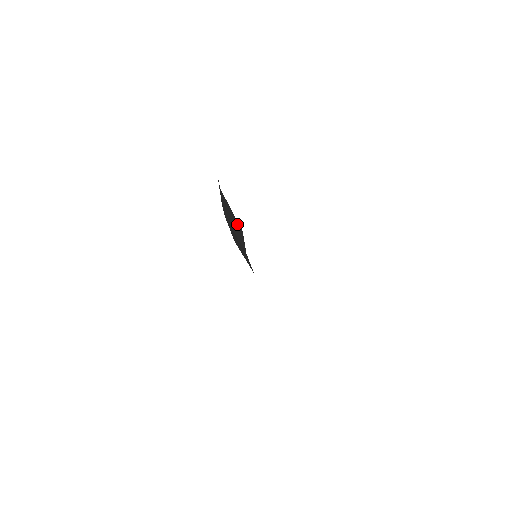
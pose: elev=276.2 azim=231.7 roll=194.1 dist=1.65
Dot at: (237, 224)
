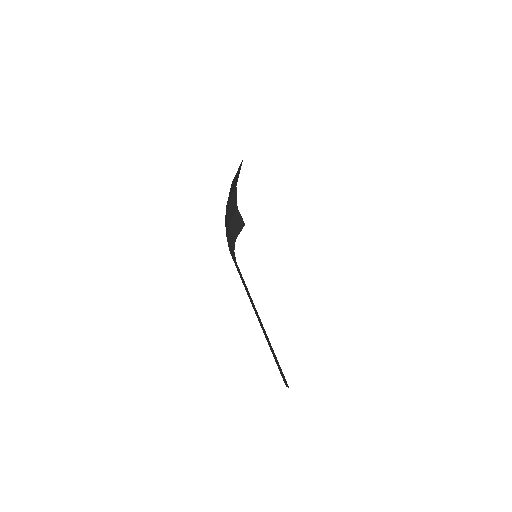
Dot at: occluded
